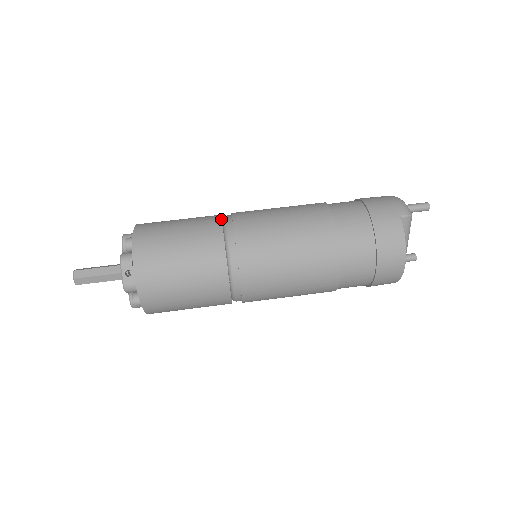
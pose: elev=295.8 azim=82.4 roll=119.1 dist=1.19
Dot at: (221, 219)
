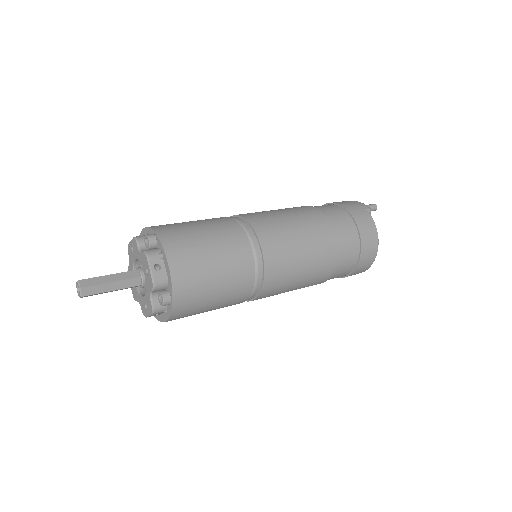
Dot at: (230, 217)
